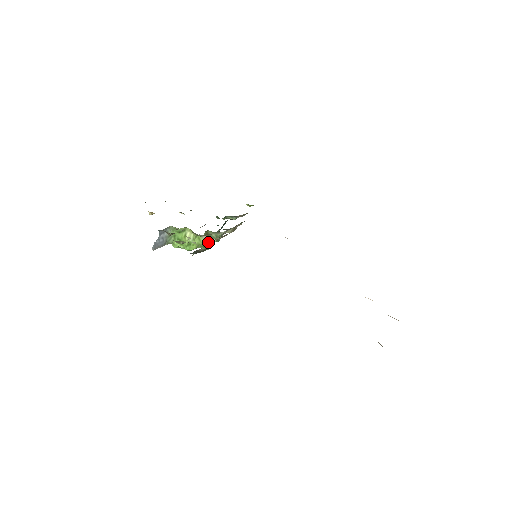
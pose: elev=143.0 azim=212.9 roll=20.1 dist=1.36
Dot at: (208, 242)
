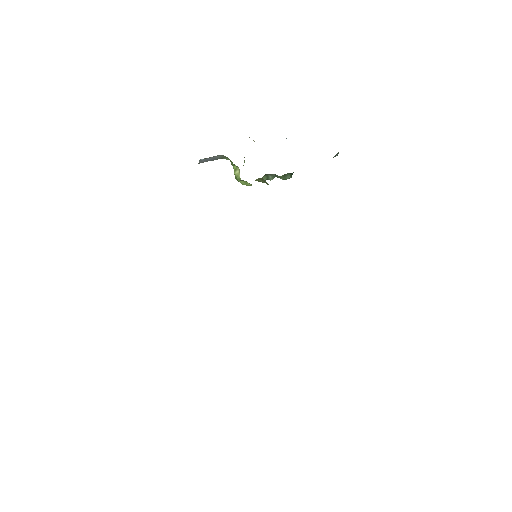
Dot at: (273, 175)
